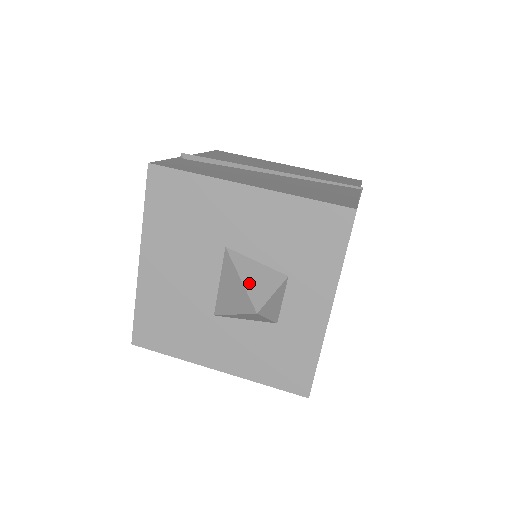
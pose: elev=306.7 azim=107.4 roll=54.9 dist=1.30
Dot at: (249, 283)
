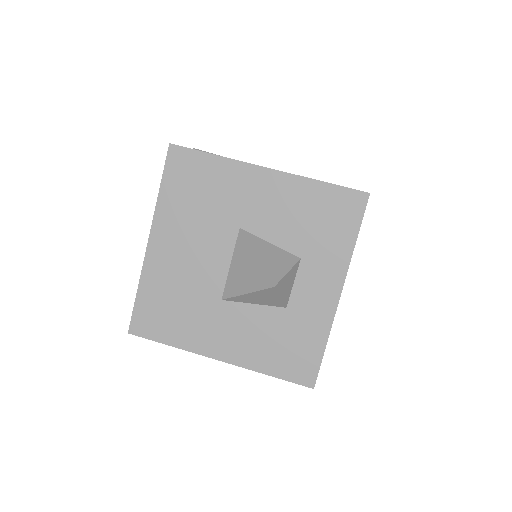
Dot at: (264, 260)
